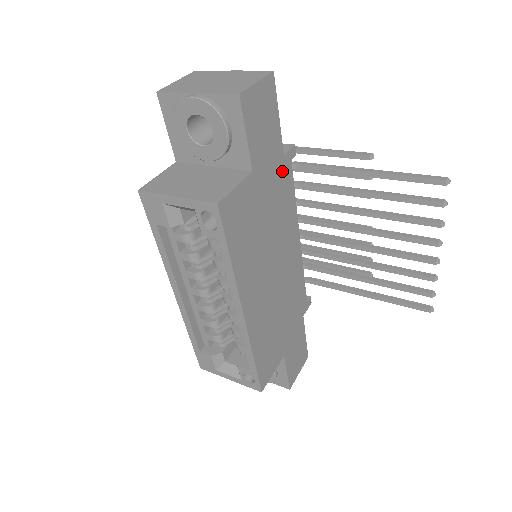
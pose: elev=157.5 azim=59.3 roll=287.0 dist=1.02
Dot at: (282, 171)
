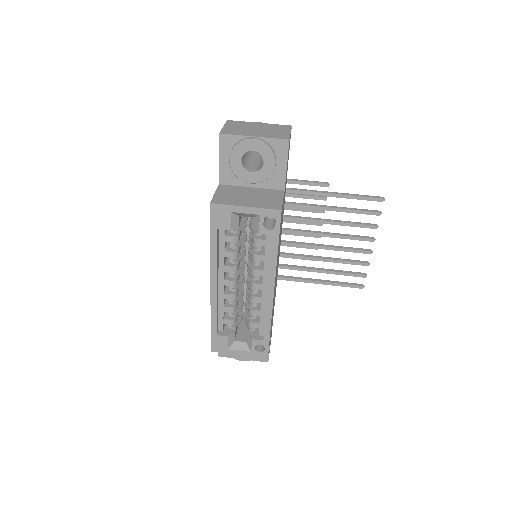
Dot at: occluded
